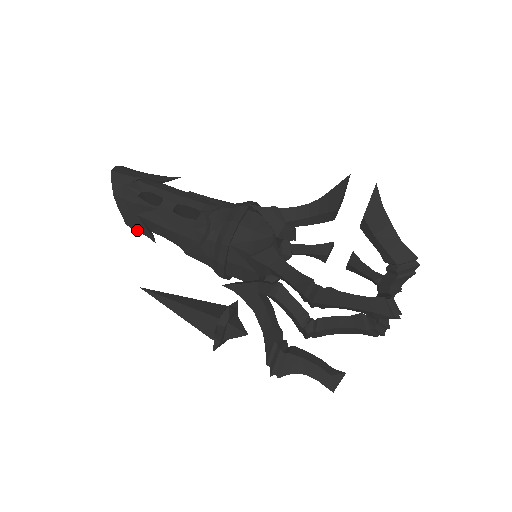
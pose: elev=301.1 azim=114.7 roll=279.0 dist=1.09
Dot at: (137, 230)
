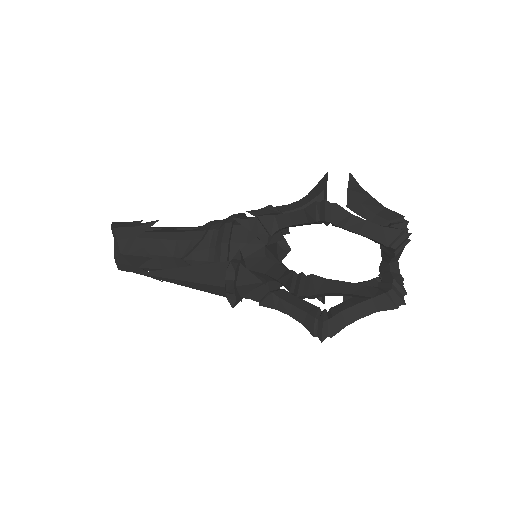
Dot at: (133, 254)
